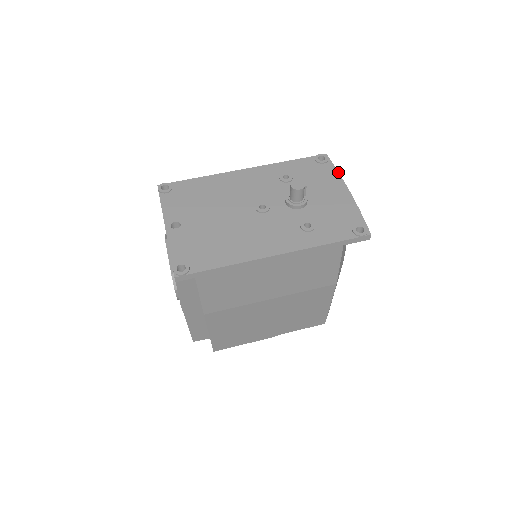
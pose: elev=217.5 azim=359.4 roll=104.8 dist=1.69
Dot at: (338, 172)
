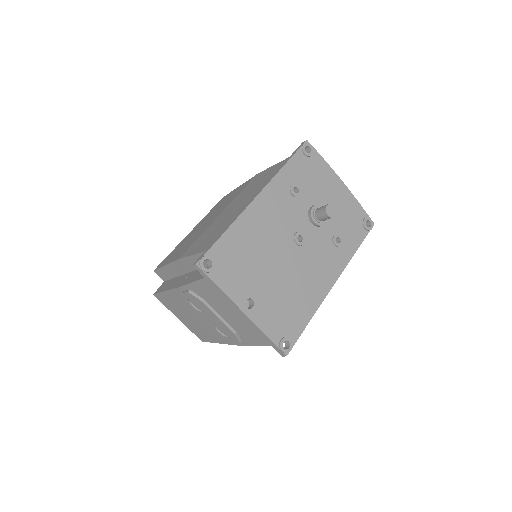
Dot at: (326, 162)
